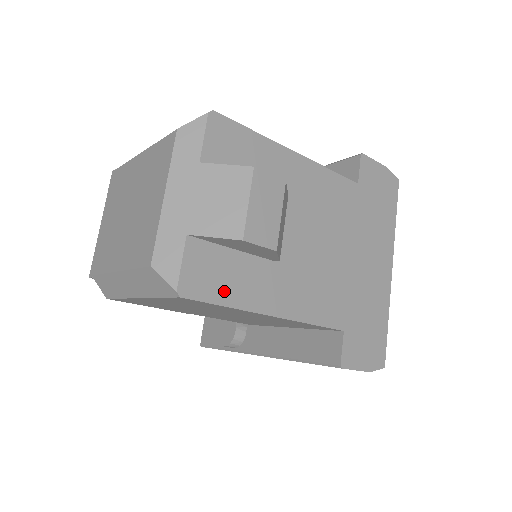
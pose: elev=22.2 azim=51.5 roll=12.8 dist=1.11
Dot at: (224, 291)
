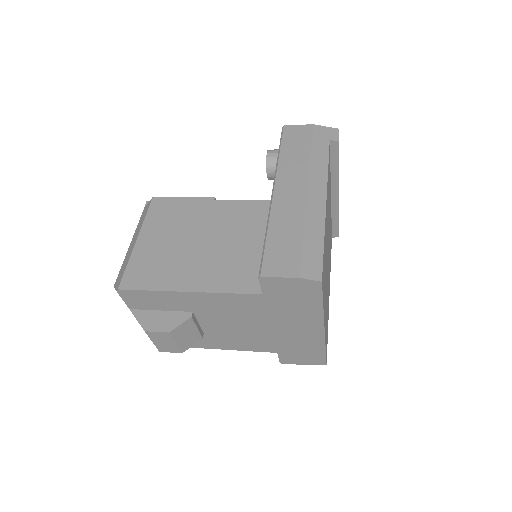
Dot at: occluded
